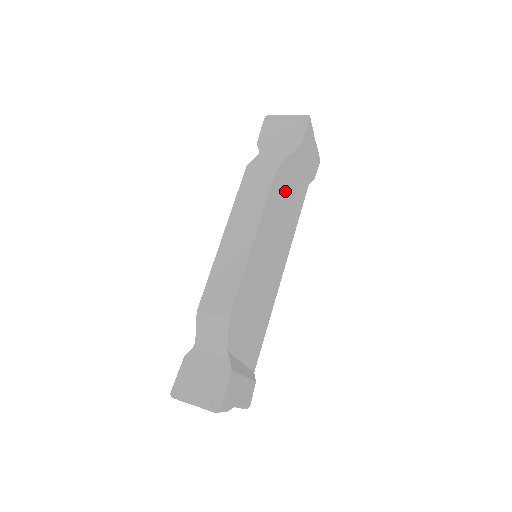
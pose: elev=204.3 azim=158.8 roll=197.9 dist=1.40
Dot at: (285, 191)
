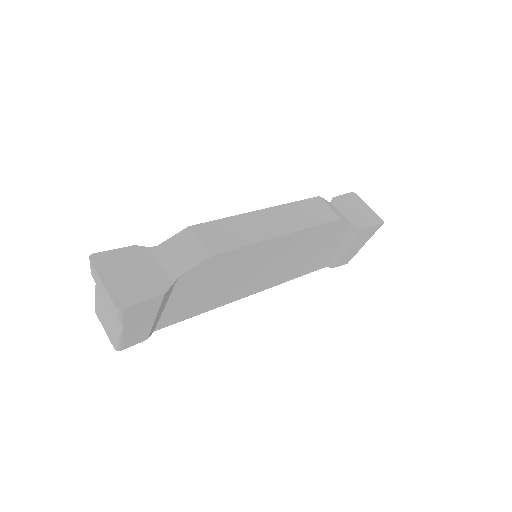
Dot at: (322, 242)
